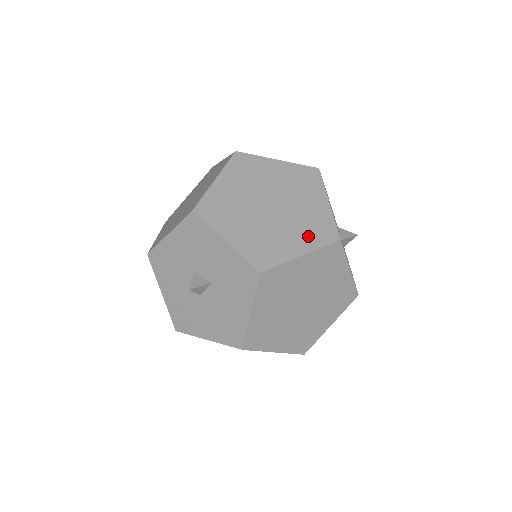
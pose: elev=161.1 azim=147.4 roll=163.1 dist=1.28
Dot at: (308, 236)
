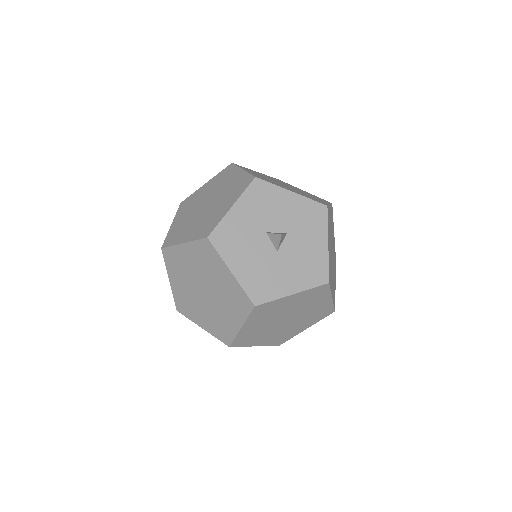
Dot at: (319, 199)
